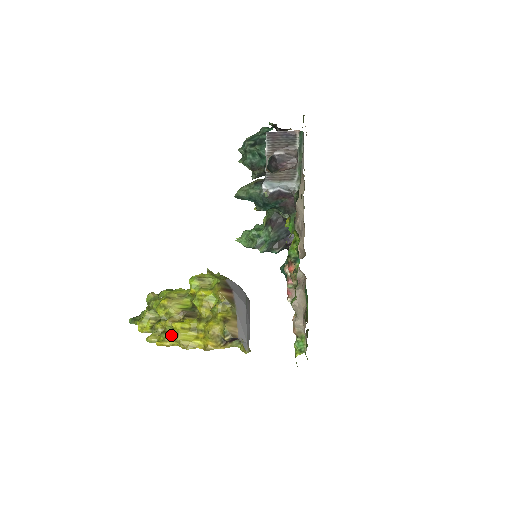
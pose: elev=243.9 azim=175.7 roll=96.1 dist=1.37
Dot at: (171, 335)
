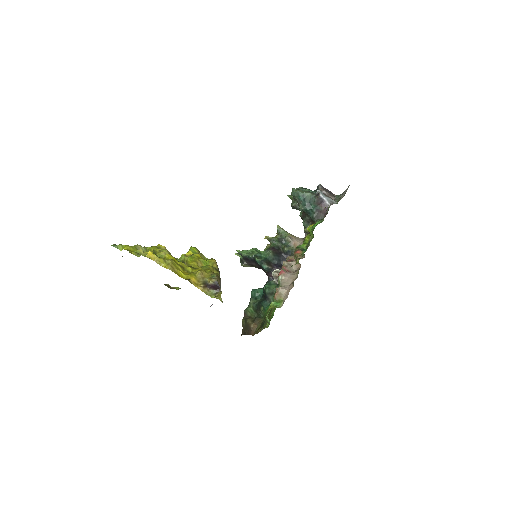
Dot at: (162, 258)
